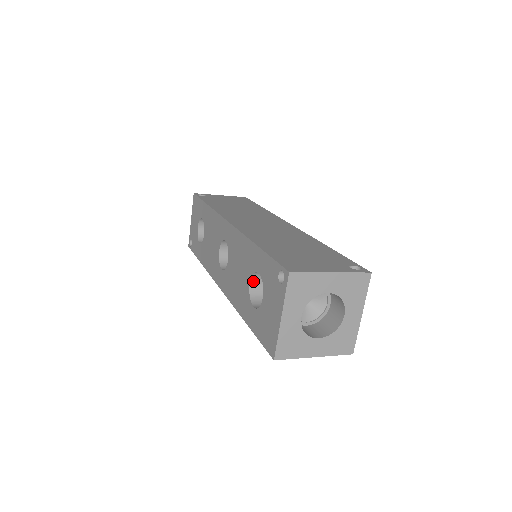
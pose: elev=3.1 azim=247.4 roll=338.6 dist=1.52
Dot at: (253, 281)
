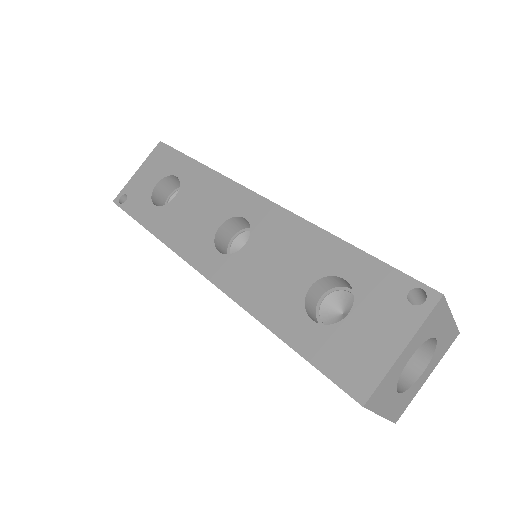
Dot at: (314, 286)
